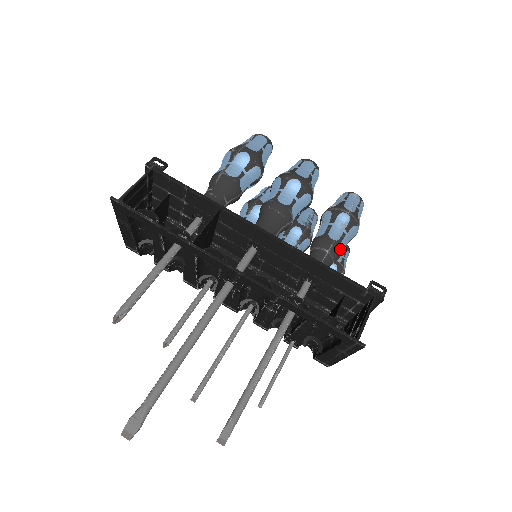
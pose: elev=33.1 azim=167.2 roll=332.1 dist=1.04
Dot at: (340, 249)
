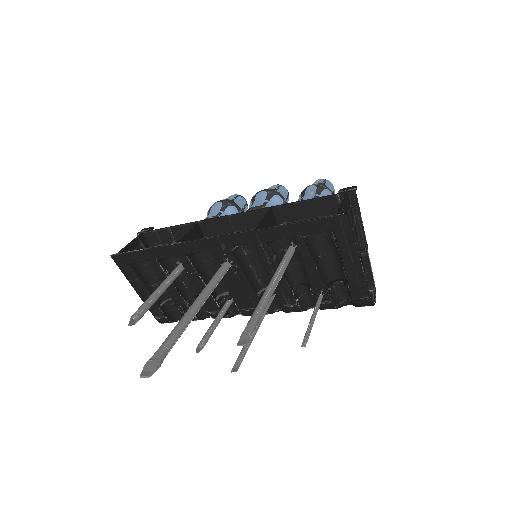
Dot at: occluded
